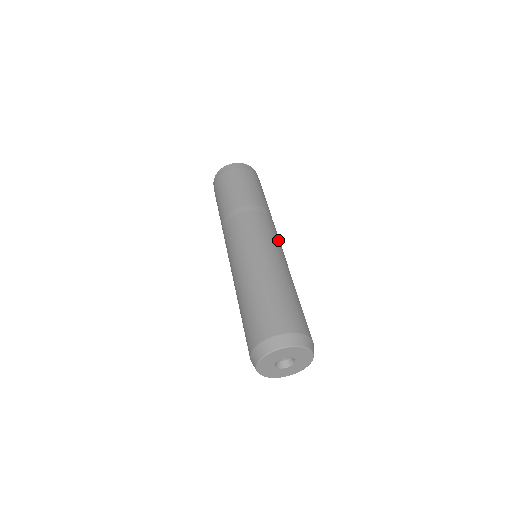
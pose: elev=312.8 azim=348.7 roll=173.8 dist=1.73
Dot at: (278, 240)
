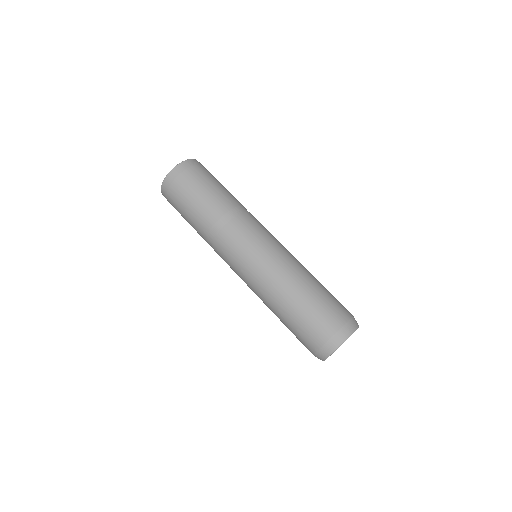
Dot at: (268, 235)
